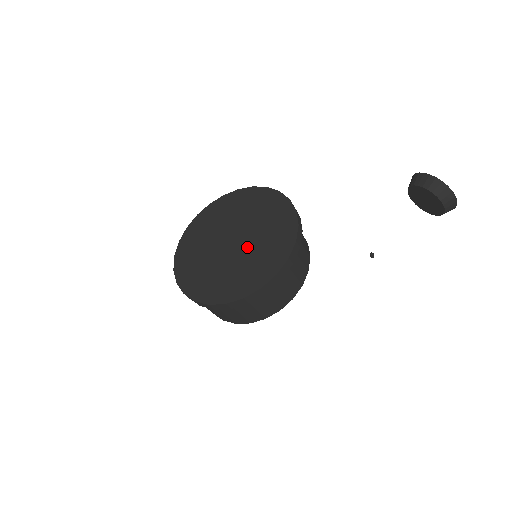
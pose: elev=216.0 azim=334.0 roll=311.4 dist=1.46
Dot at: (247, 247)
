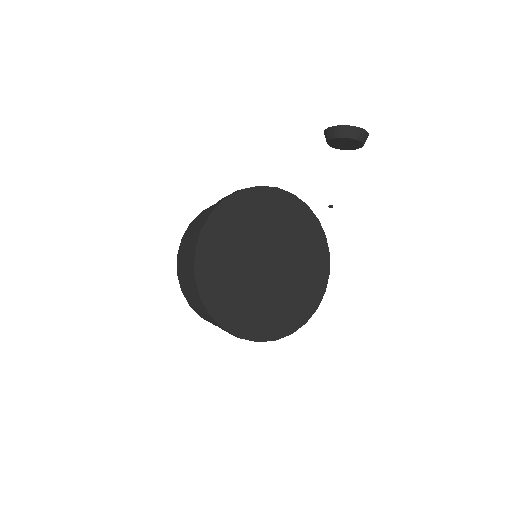
Dot at: (288, 263)
